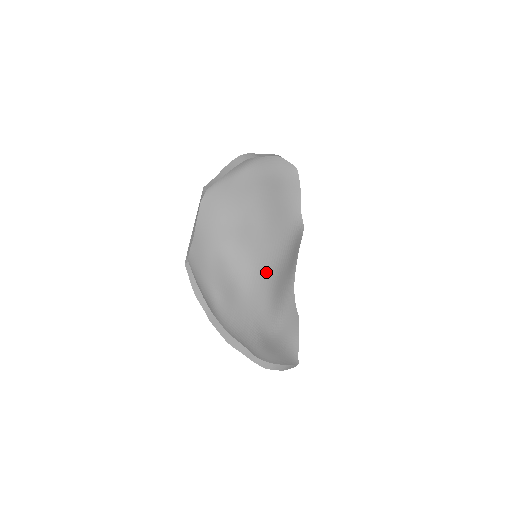
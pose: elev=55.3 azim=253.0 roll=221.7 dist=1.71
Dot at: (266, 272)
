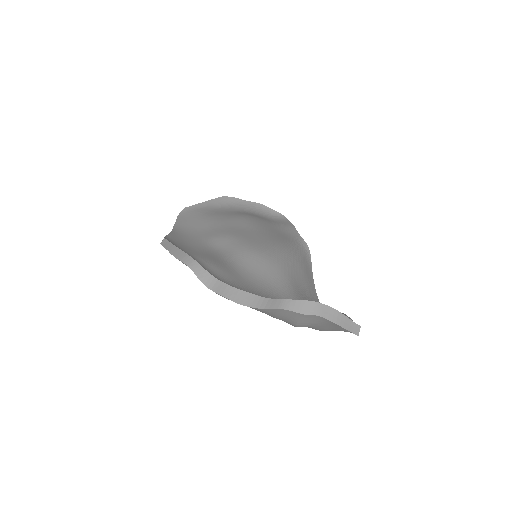
Dot at: (273, 259)
